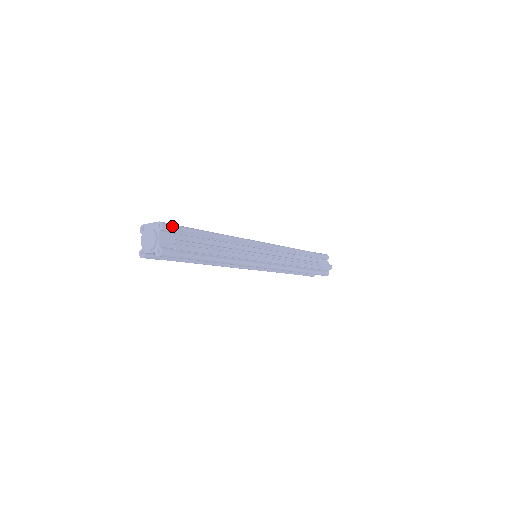
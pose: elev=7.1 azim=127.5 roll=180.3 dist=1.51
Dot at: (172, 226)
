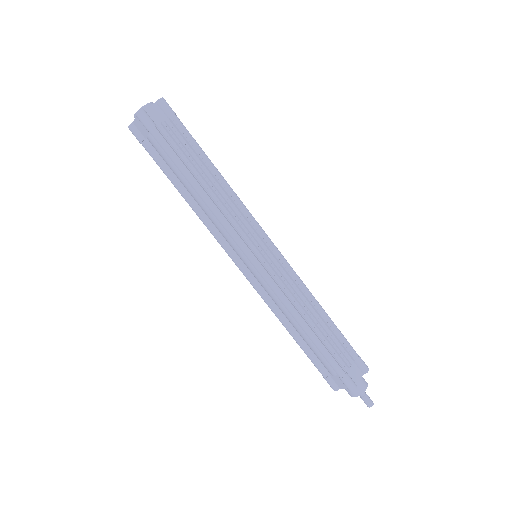
Dot at: (171, 109)
